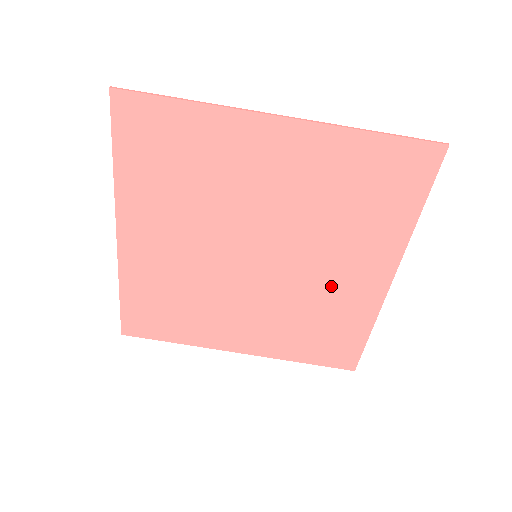
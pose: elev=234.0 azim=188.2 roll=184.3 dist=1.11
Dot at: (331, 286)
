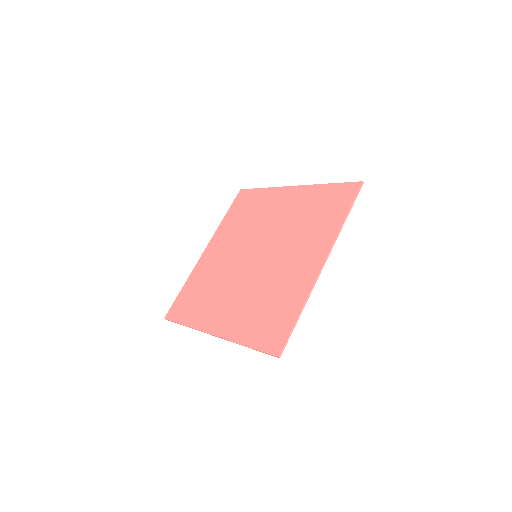
Dot at: (286, 272)
